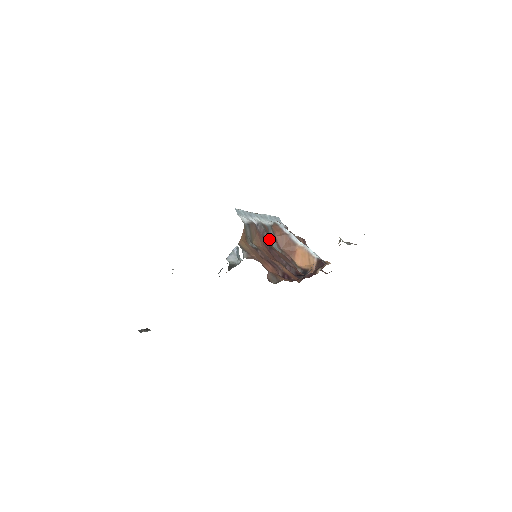
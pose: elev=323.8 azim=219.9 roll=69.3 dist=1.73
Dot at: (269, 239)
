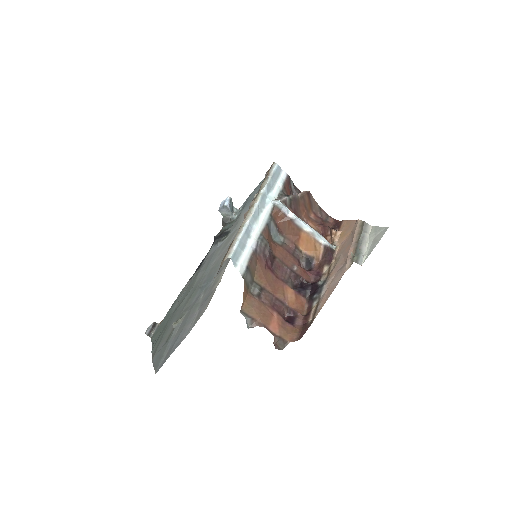
Dot at: (270, 238)
